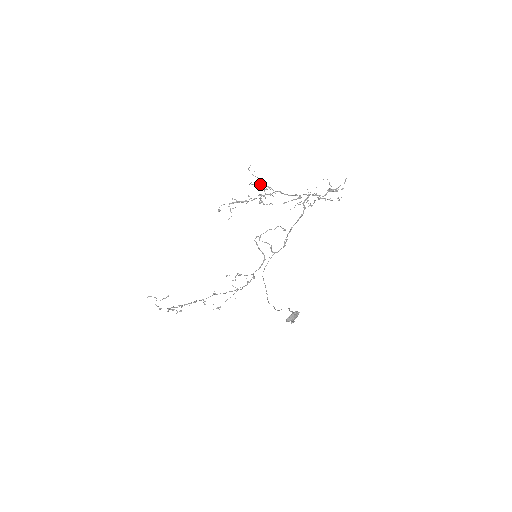
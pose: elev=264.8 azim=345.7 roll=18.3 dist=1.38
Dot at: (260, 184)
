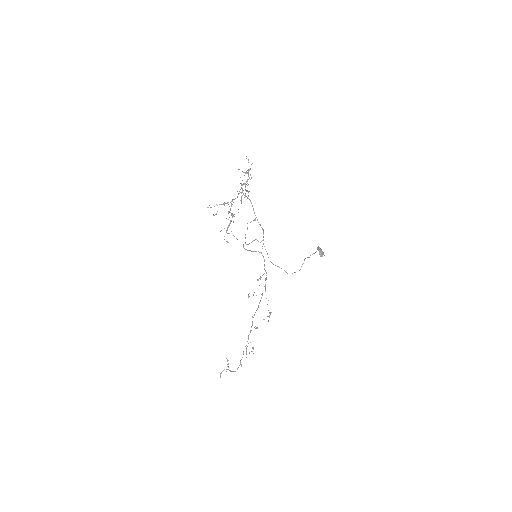
Dot at: occluded
